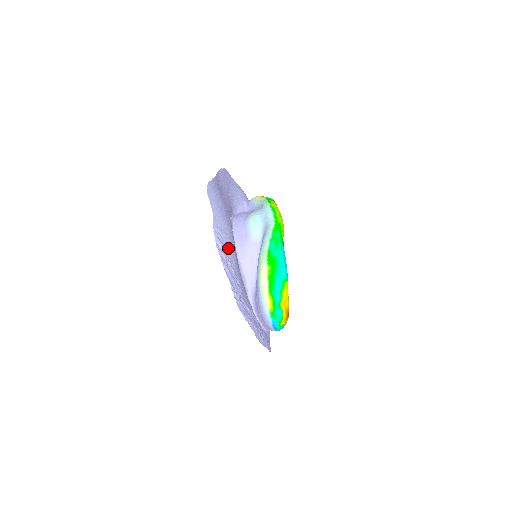
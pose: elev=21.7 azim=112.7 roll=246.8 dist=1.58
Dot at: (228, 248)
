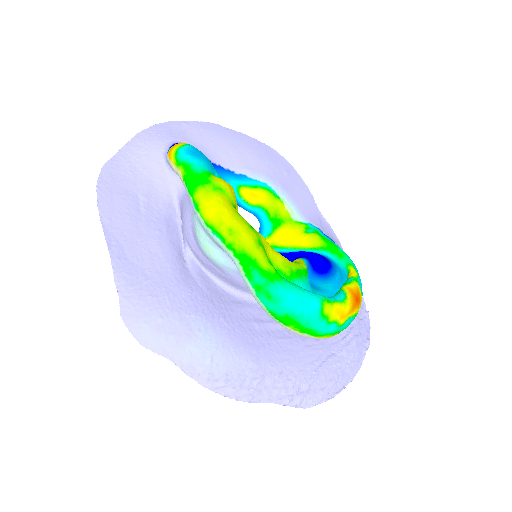
Dot at: (230, 366)
